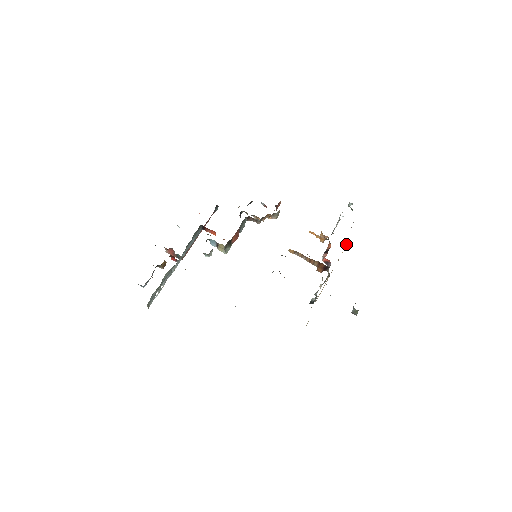
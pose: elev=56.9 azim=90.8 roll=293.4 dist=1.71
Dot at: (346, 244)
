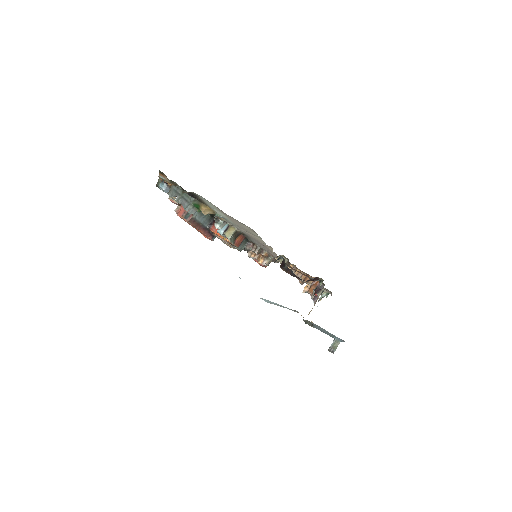
Dot at: occluded
